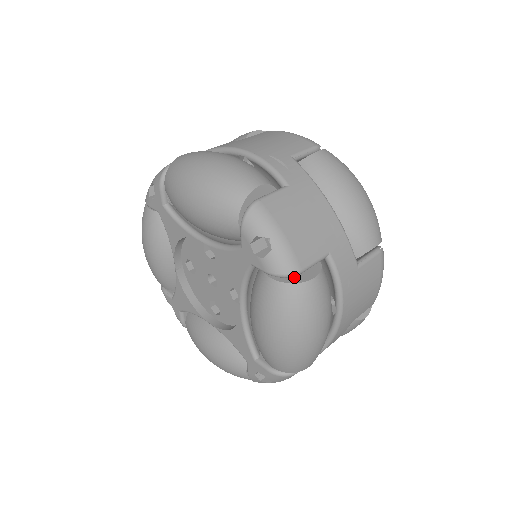
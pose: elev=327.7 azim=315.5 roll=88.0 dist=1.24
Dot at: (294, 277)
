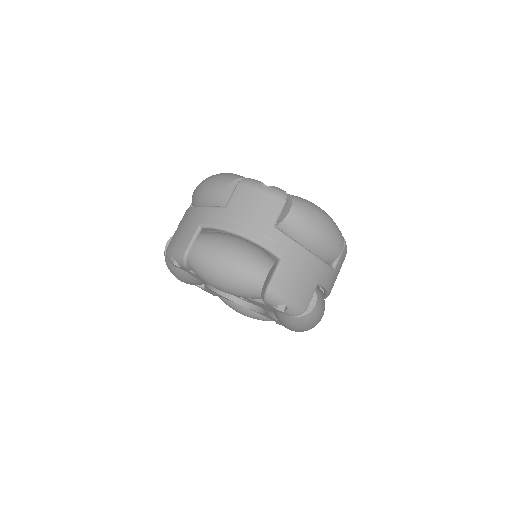
Dot at: occluded
